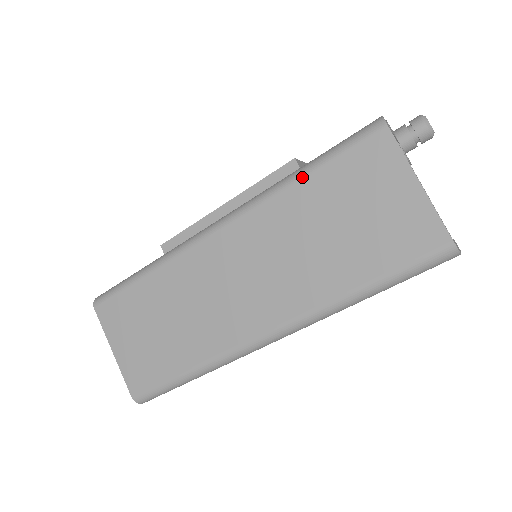
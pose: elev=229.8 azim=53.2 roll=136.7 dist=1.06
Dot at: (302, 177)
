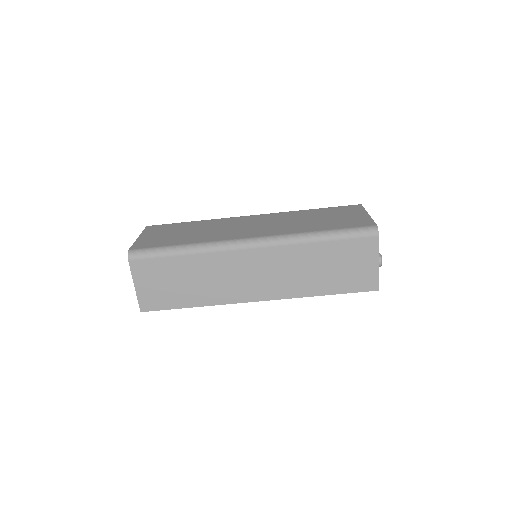
Dot at: (312, 209)
